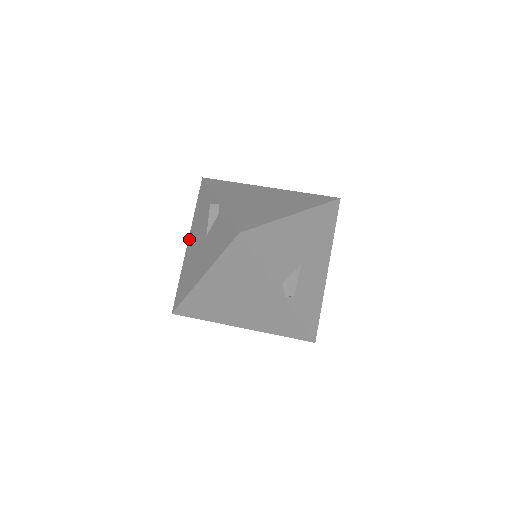
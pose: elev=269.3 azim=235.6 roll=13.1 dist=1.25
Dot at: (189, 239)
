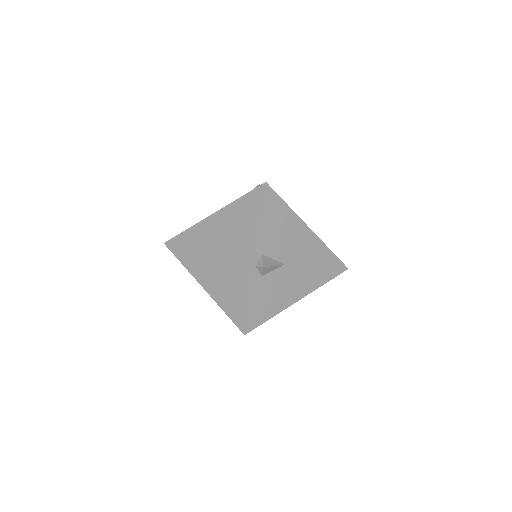
Dot at: occluded
